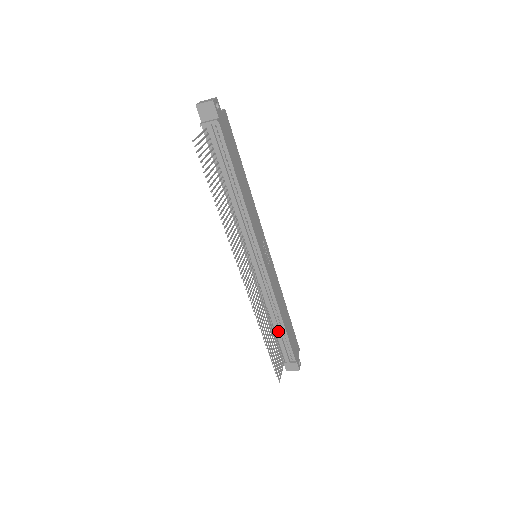
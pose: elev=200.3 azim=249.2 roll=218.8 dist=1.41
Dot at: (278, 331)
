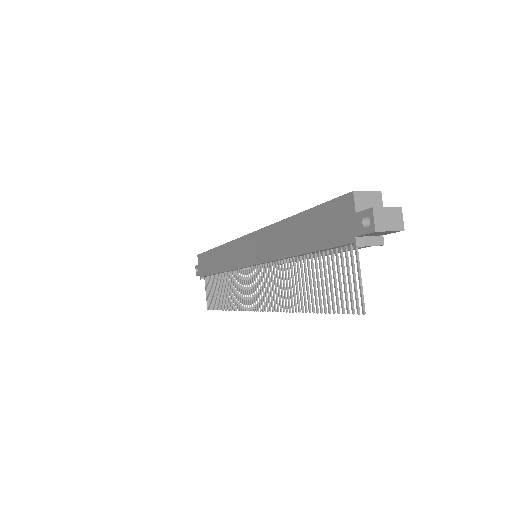
Dot at: occluded
